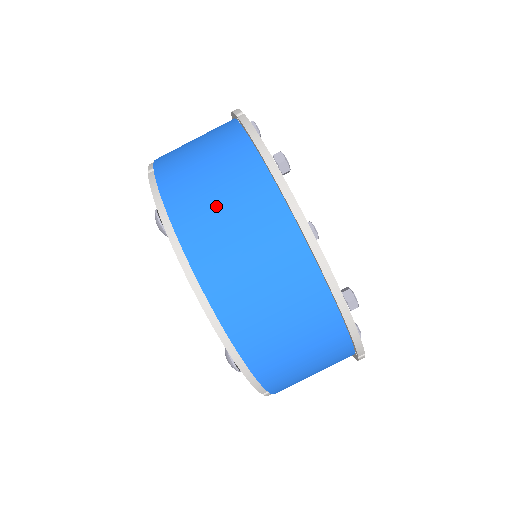
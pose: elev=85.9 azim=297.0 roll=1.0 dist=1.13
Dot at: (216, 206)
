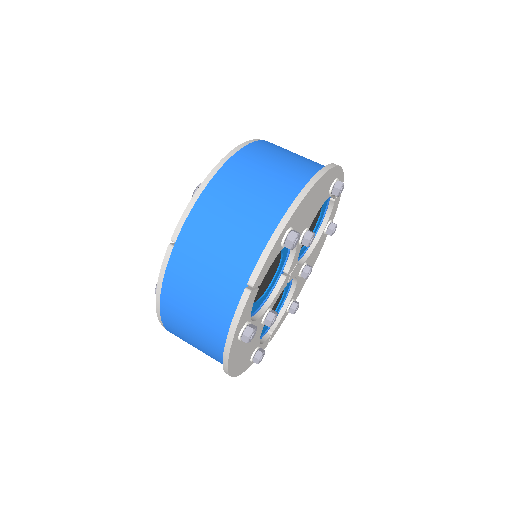
Dot at: occluded
